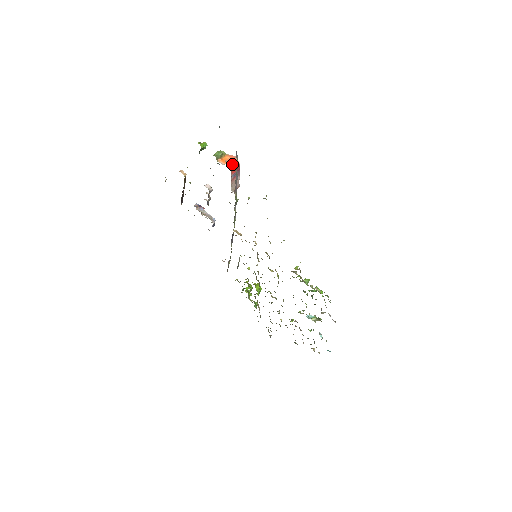
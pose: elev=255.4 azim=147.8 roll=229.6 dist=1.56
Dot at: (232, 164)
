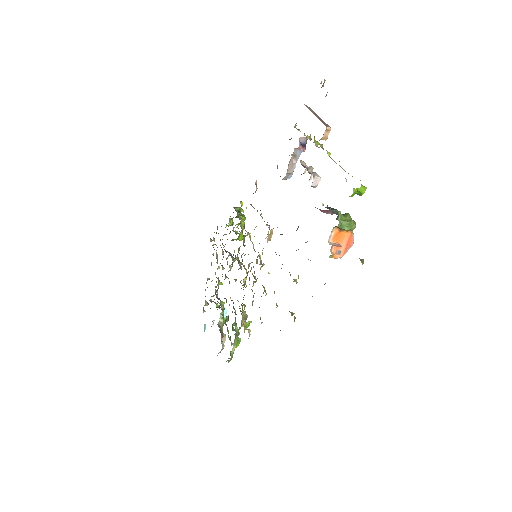
Dot at: (332, 255)
